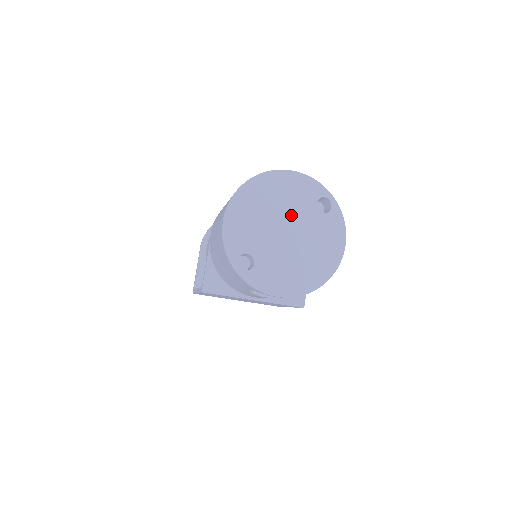
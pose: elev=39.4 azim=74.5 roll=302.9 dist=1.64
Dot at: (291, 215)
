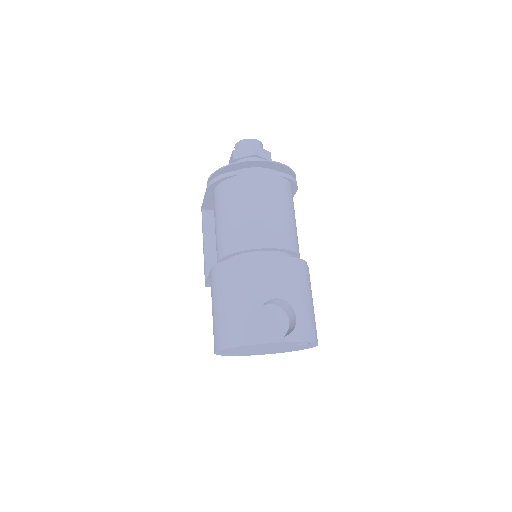
Dot at: occluded
